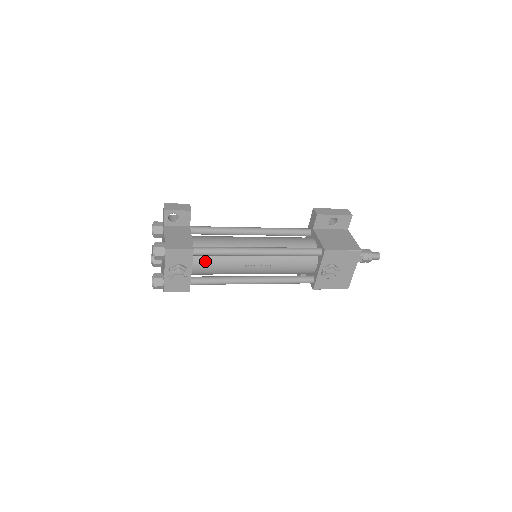
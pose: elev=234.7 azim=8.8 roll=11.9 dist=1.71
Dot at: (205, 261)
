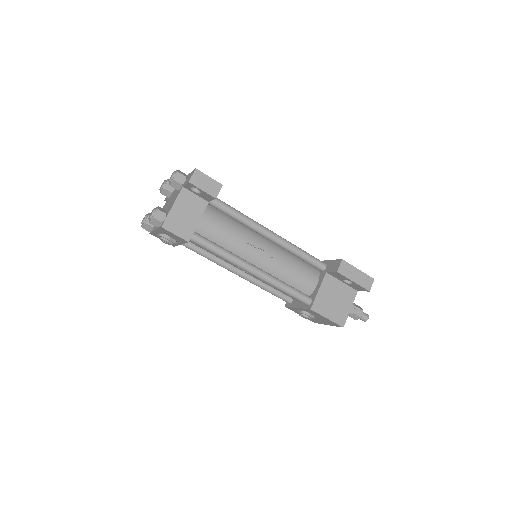
Dot at: occluded
